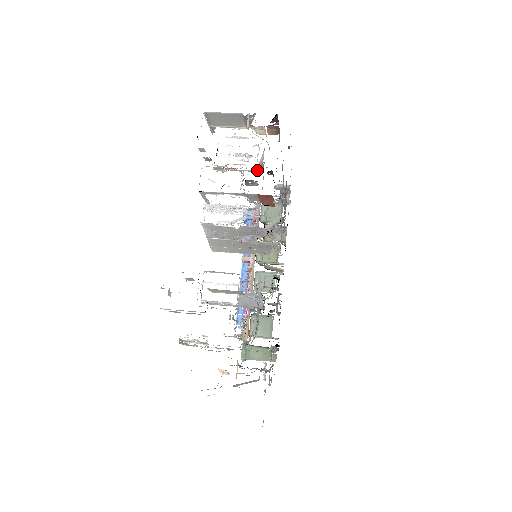
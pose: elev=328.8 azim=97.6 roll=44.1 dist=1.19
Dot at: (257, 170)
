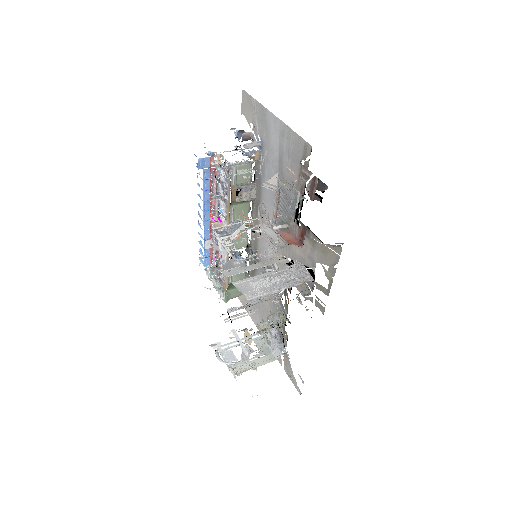
Dot at: (262, 186)
